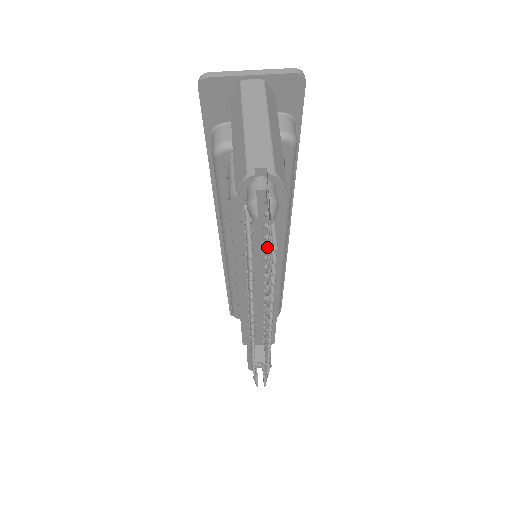
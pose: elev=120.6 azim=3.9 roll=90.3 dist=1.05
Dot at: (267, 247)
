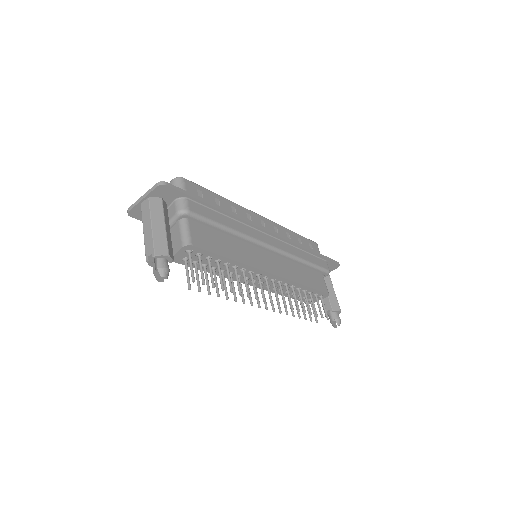
Dot at: (224, 264)
